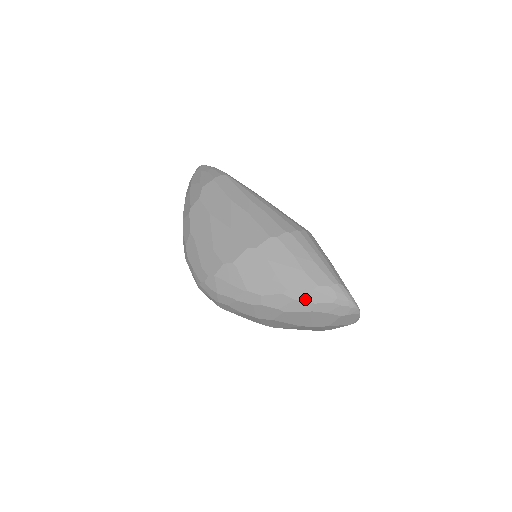
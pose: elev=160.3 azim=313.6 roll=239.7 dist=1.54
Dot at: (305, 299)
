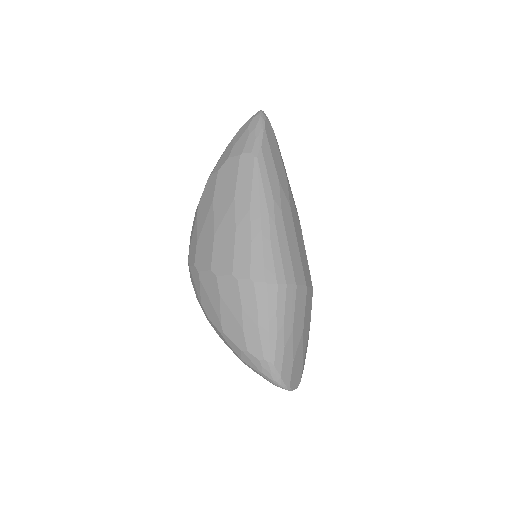
Dot at: (235, 351)
